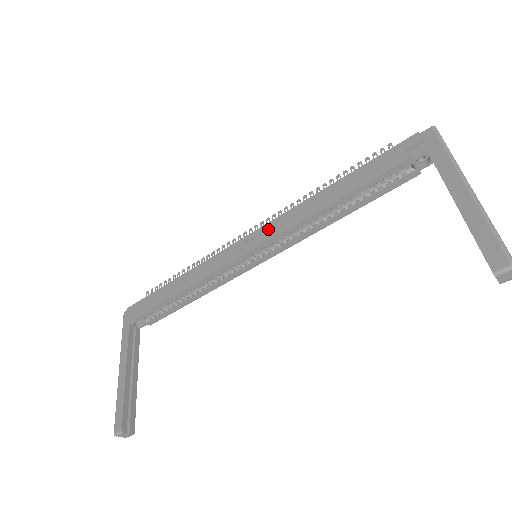
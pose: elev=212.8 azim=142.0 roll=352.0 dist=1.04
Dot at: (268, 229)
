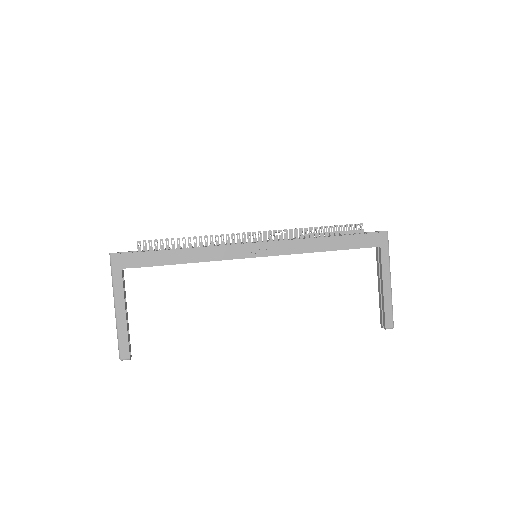
Dot at: (276, 247)
